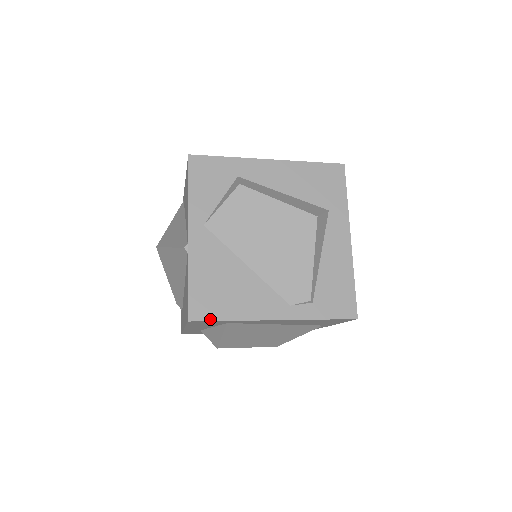
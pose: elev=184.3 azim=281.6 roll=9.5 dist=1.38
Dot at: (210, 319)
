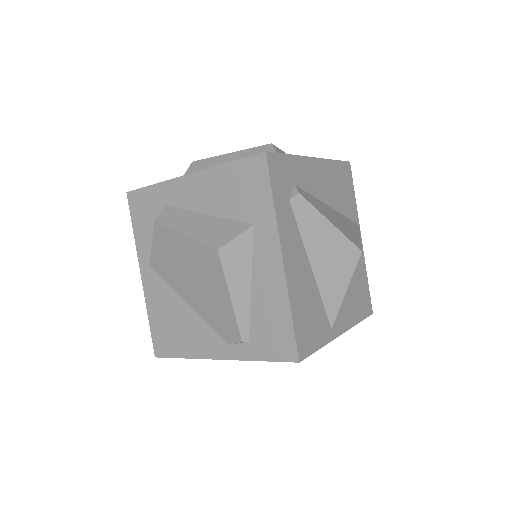
Dot at: (169, 356)
